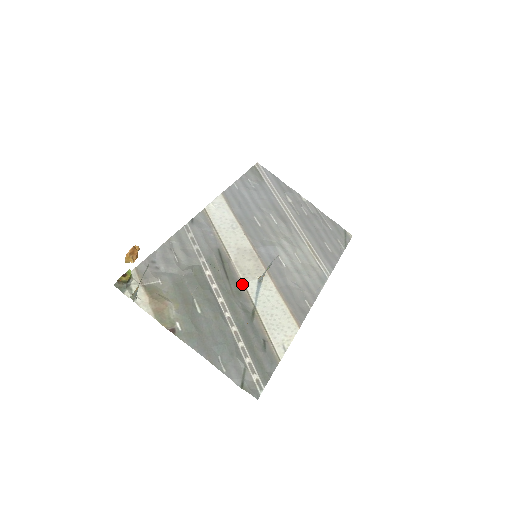
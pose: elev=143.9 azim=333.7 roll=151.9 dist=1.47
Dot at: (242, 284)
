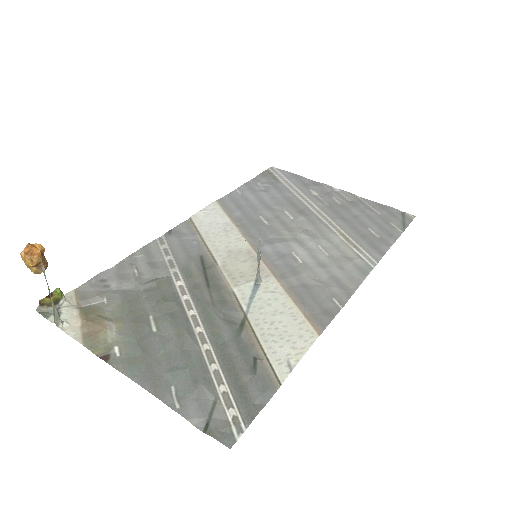
Dot at: (229, 290)
